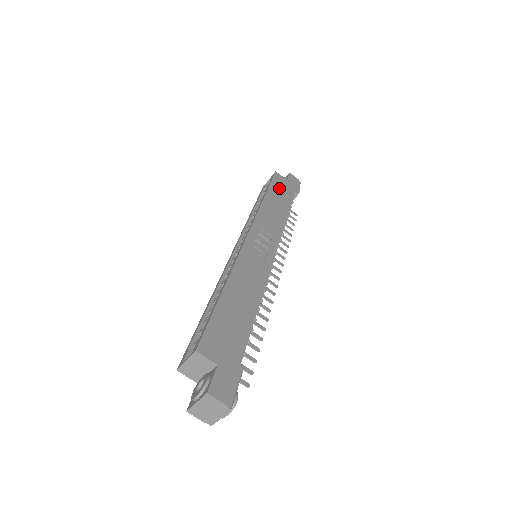
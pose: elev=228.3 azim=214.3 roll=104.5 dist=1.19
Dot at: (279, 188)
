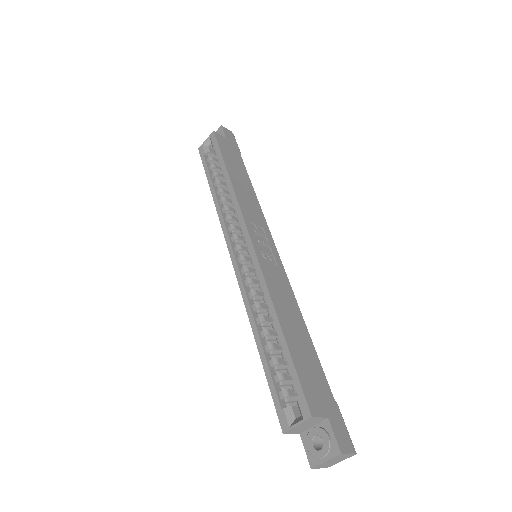
Dot at: (229, 155)
